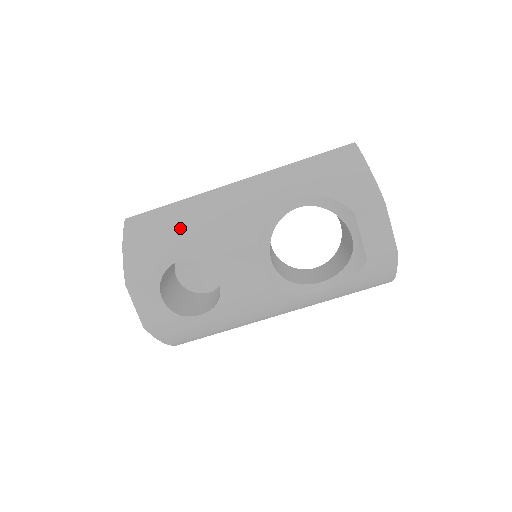
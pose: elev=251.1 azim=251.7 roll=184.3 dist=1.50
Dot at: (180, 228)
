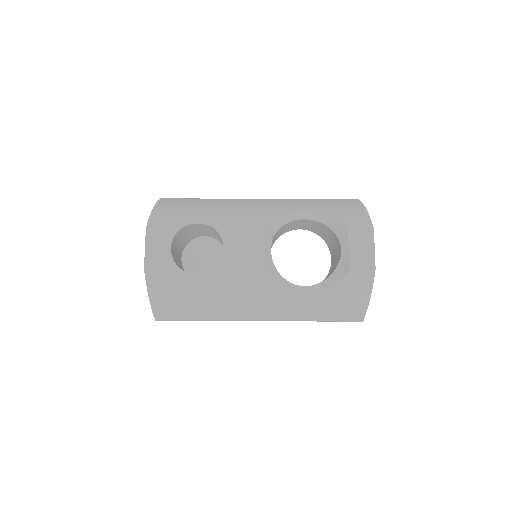
Dot at: (205, 208)
